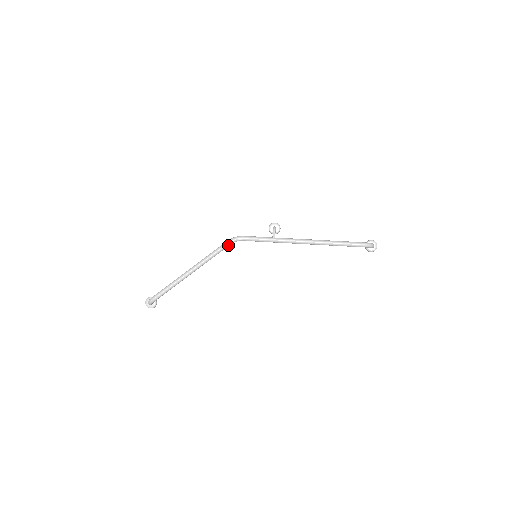
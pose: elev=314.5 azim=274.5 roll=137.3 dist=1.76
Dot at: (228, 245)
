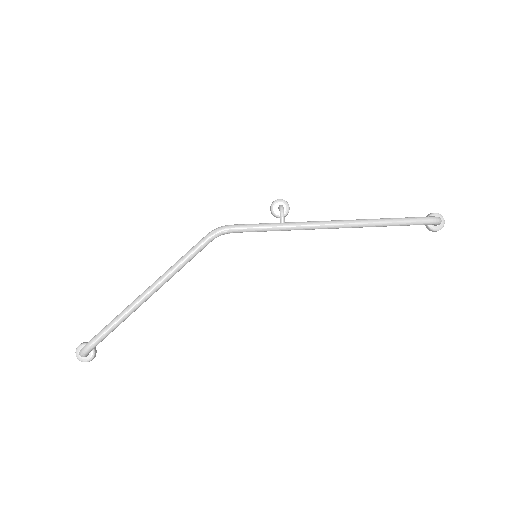
Dot at: (208, 242)
